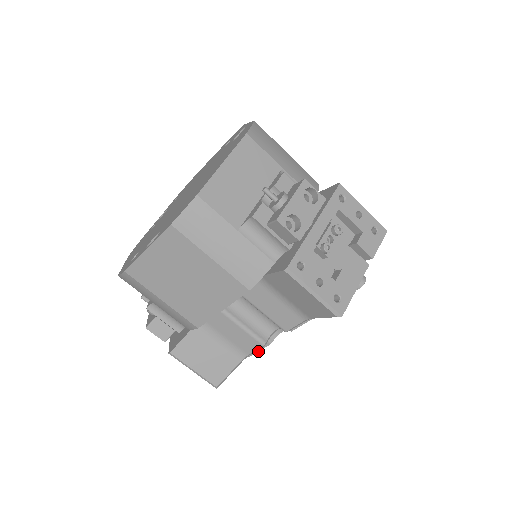
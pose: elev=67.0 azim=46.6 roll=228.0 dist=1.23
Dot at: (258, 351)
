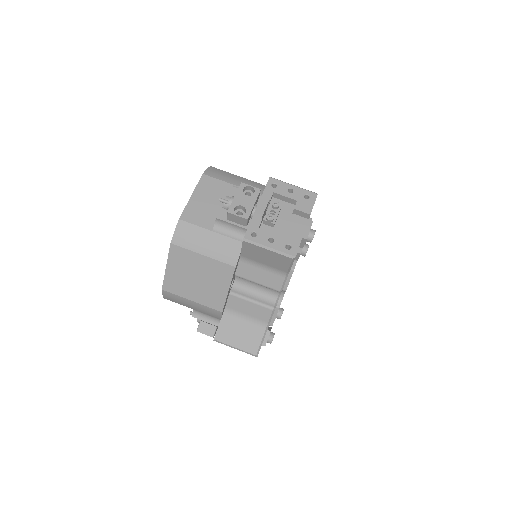
Dot at: occluded
